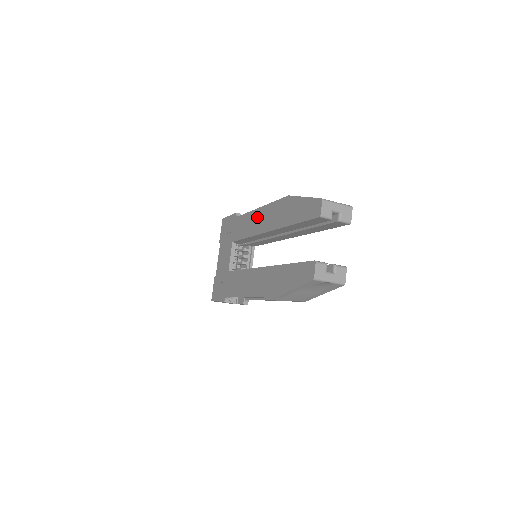
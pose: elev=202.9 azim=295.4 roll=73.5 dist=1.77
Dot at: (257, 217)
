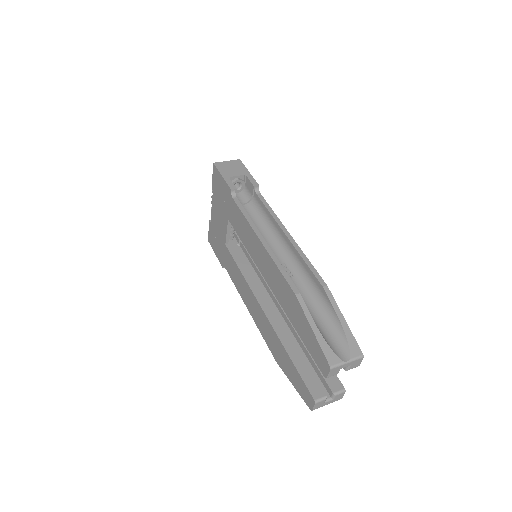
Dot at: (258, 248)
